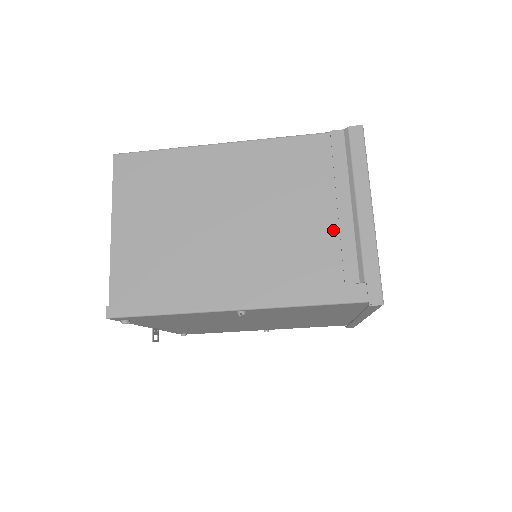
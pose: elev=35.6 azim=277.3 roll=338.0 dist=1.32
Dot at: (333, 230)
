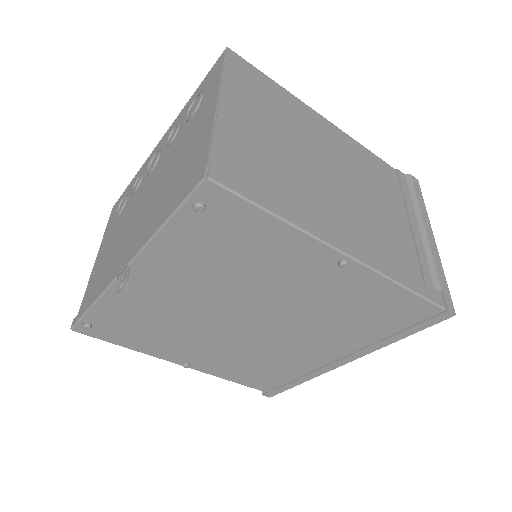
Dot at: (410, 237)
